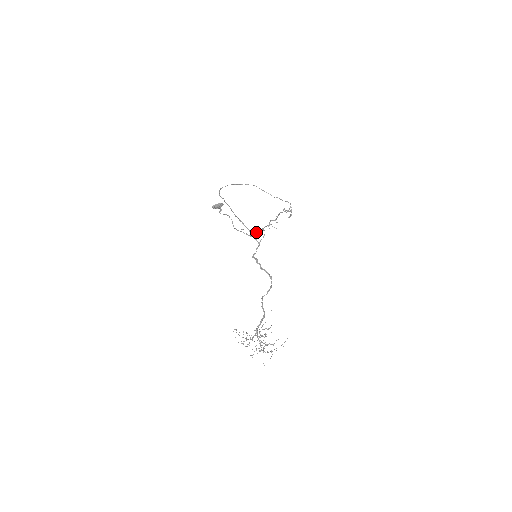
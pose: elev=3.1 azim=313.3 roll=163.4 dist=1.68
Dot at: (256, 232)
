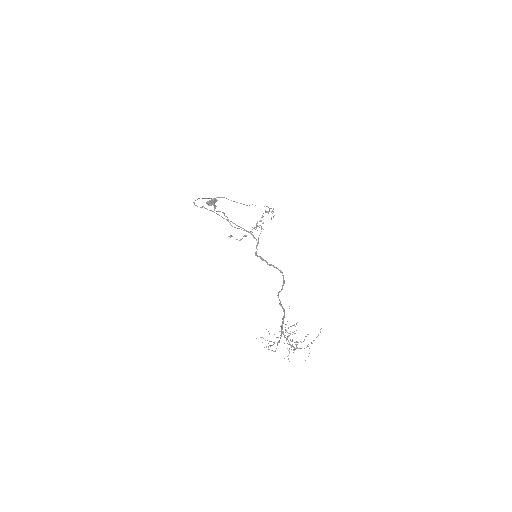
Dot at: (246, 235)
